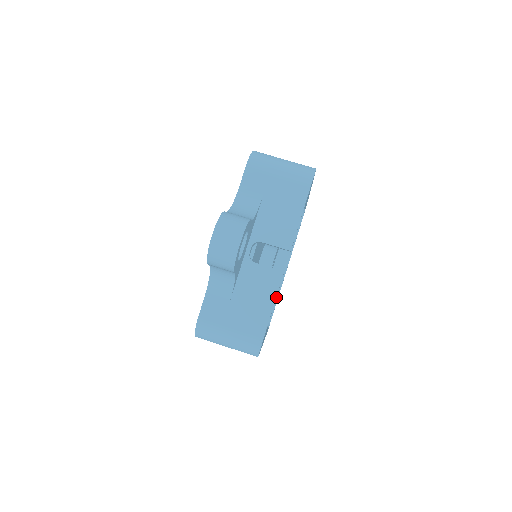
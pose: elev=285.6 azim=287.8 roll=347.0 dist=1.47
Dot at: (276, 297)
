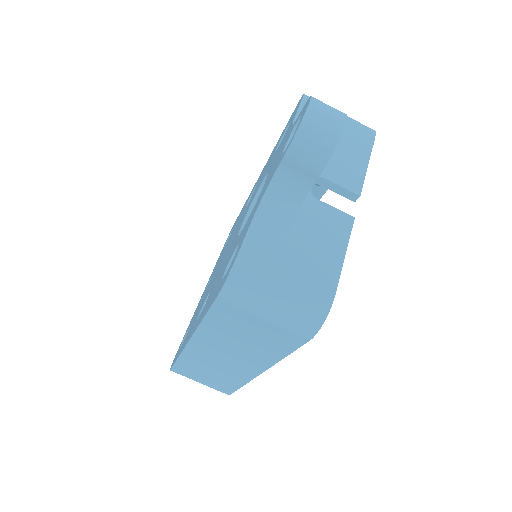
Dot at: occluded
